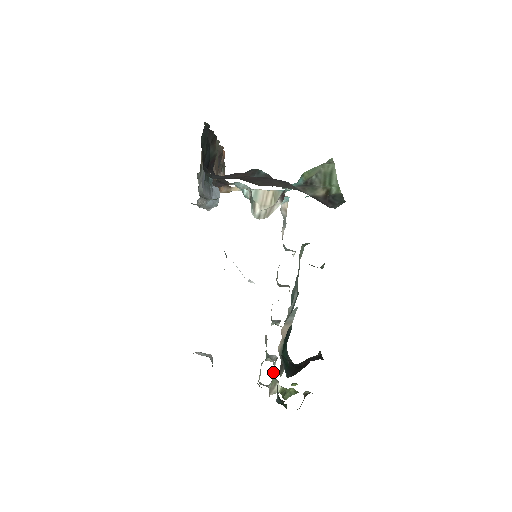
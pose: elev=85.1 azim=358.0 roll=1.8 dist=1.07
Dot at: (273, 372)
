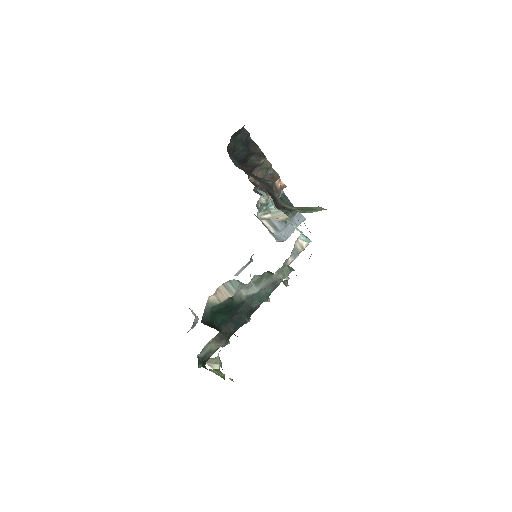
Dot at: occluded
